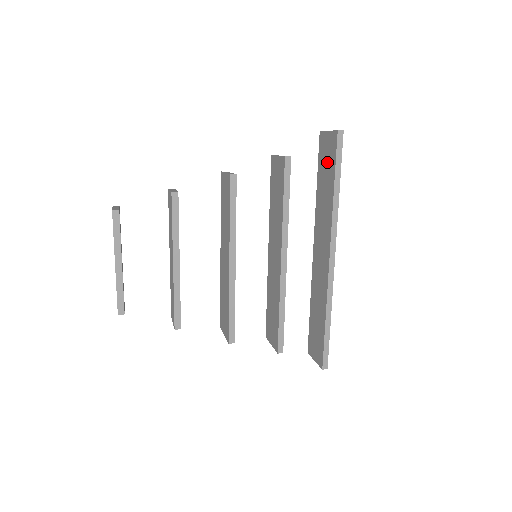
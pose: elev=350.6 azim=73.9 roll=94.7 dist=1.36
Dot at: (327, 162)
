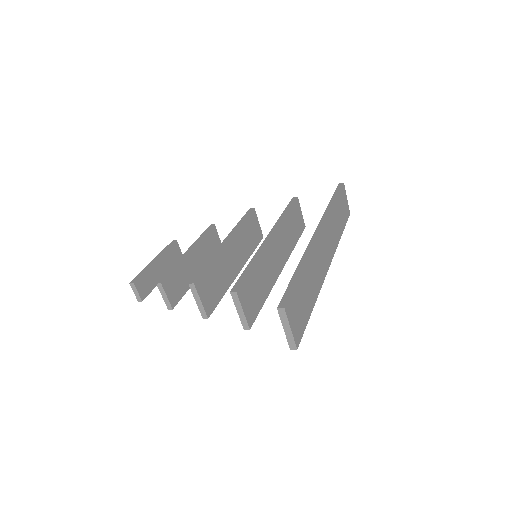
Dot at: occluded
